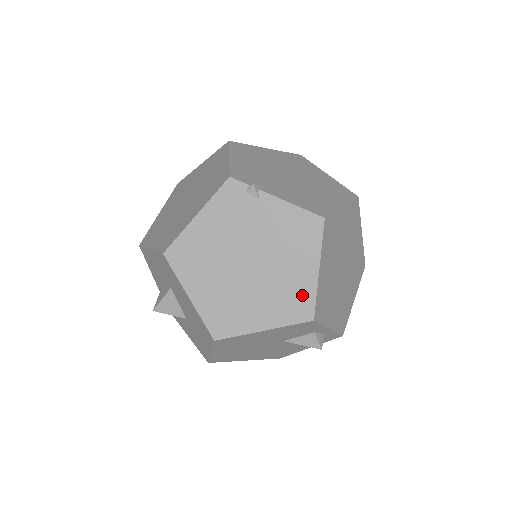
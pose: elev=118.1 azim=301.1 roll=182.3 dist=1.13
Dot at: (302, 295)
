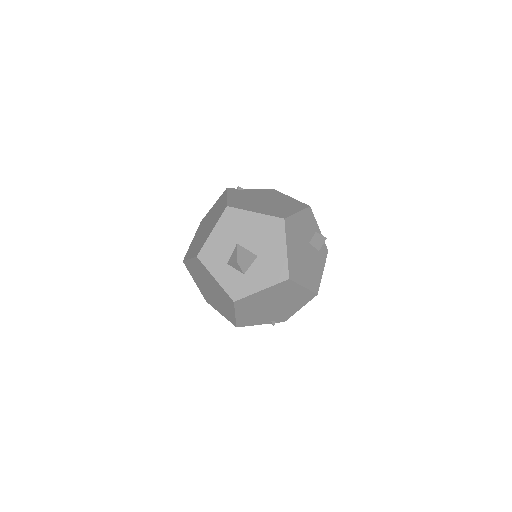
Dot at: (296, 203)
